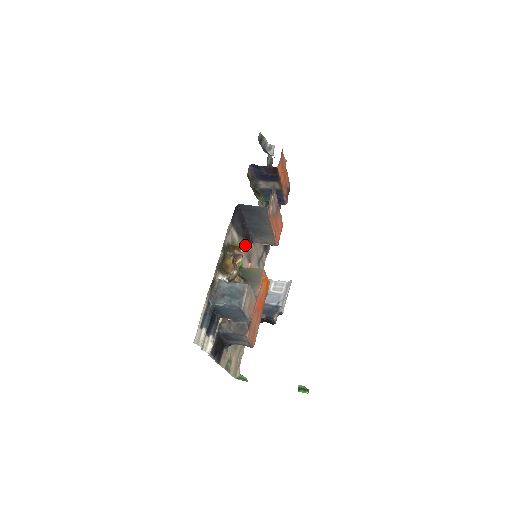
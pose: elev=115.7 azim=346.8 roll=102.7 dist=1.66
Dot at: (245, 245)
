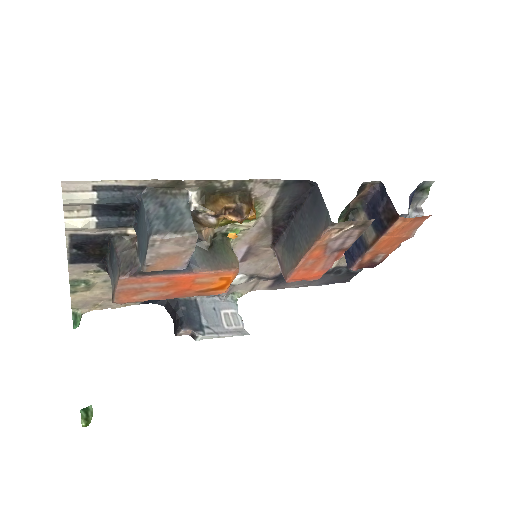
Dot at: (265, 234)
